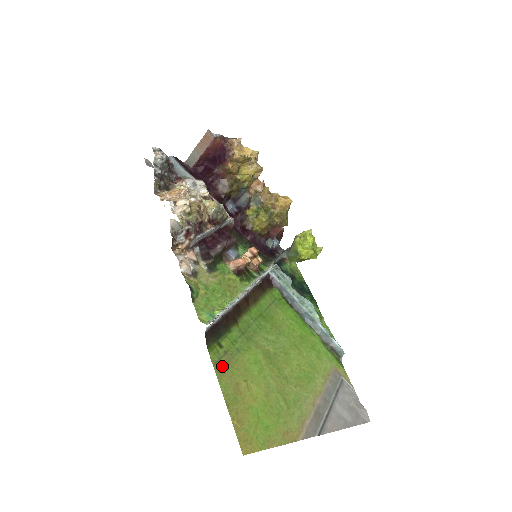
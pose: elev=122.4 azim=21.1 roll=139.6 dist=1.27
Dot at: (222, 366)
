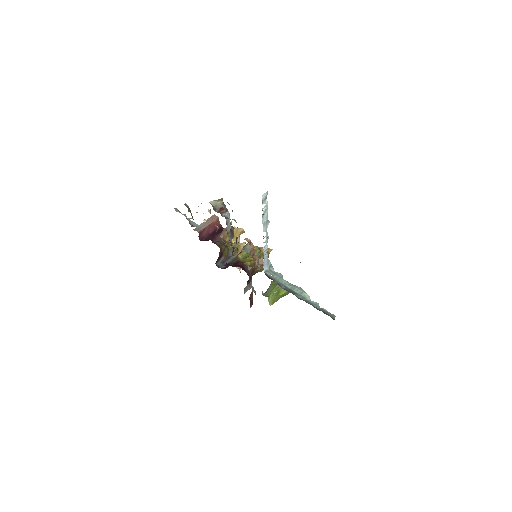
Dot at: occluded
